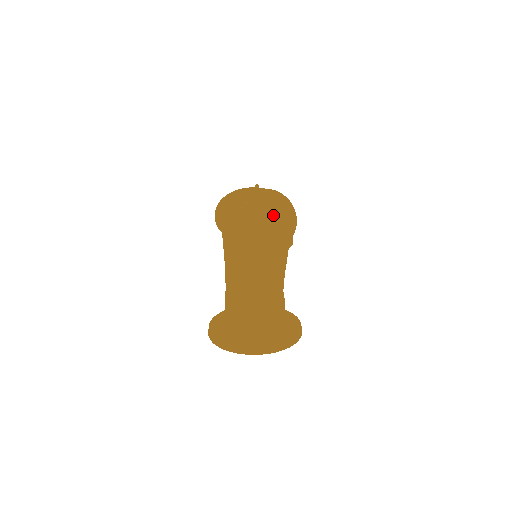
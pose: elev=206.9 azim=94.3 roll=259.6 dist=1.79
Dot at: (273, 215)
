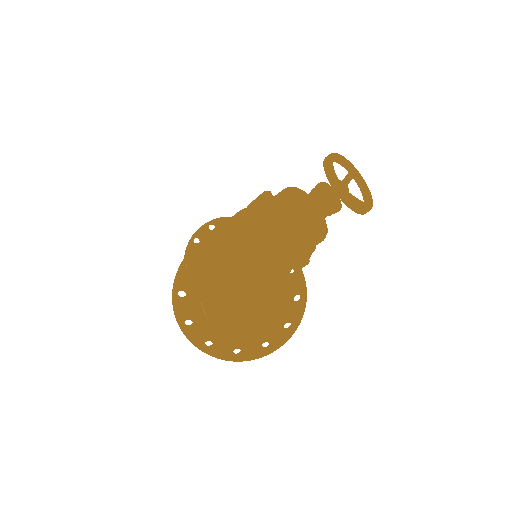
Dot at: (340, 200)
